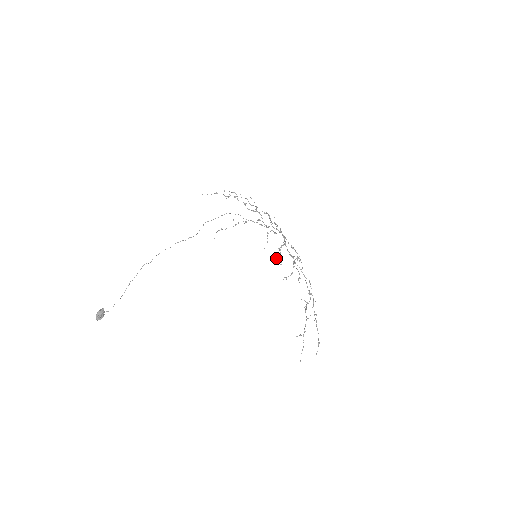
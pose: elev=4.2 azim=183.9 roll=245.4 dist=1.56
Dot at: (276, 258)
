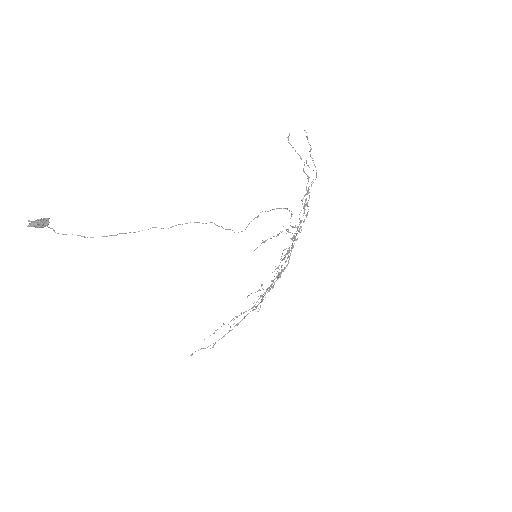
Dot at: (270, 288)
